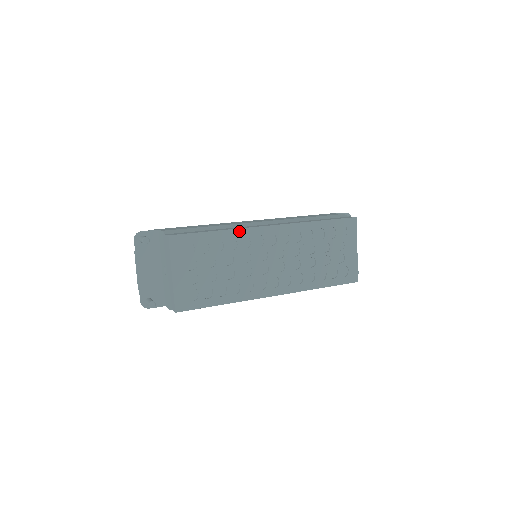
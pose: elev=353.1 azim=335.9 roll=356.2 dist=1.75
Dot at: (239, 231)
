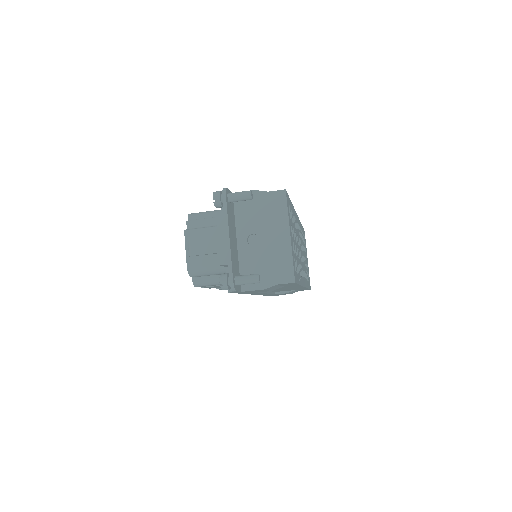
Dot at: (294, 210)
